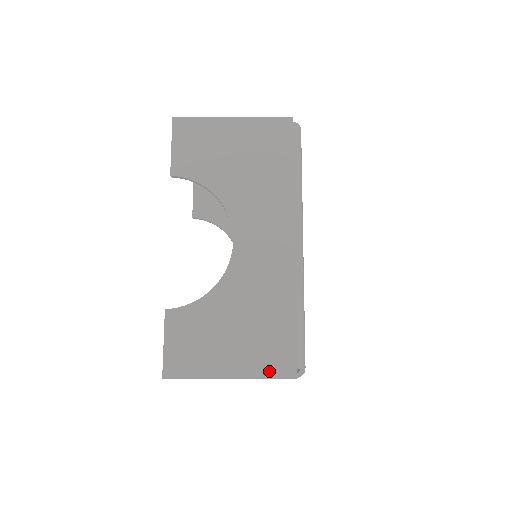
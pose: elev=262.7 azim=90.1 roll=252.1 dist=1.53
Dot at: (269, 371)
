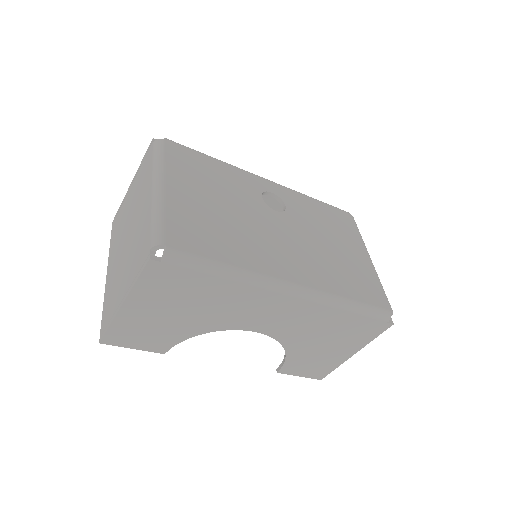
Dot at: (372, 336)
